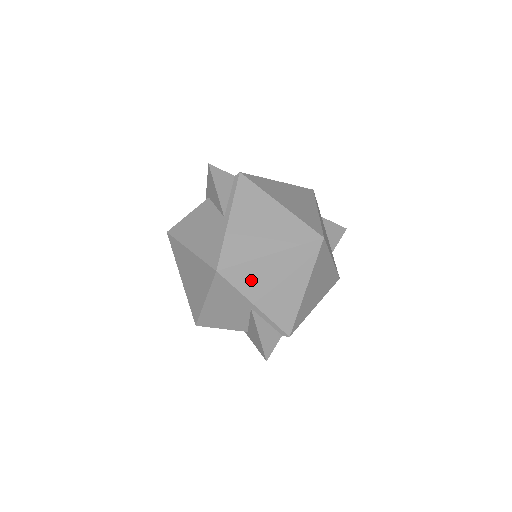
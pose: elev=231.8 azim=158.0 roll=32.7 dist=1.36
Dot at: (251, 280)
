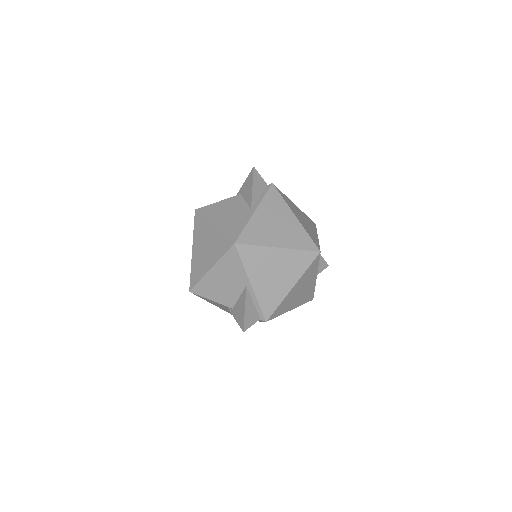
Dot at: (256, 262)
